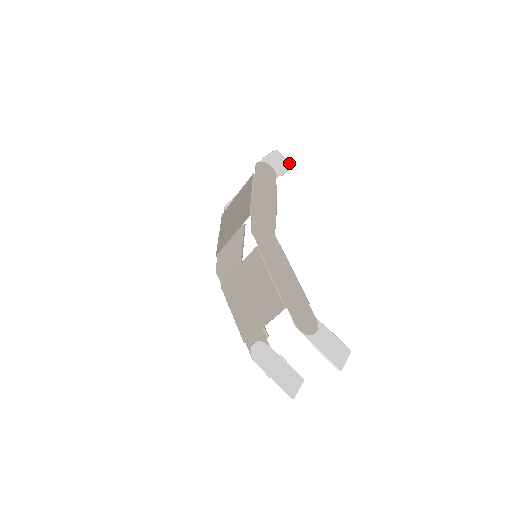
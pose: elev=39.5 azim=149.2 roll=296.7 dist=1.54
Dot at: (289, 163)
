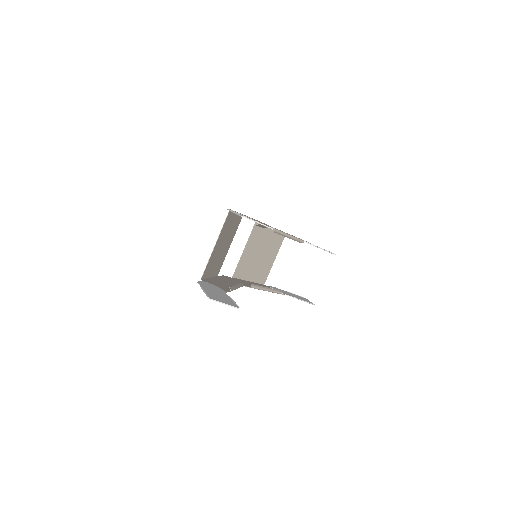
Dot at: occluded
